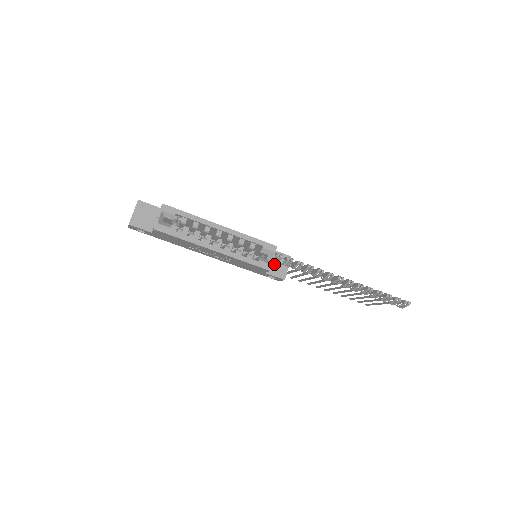
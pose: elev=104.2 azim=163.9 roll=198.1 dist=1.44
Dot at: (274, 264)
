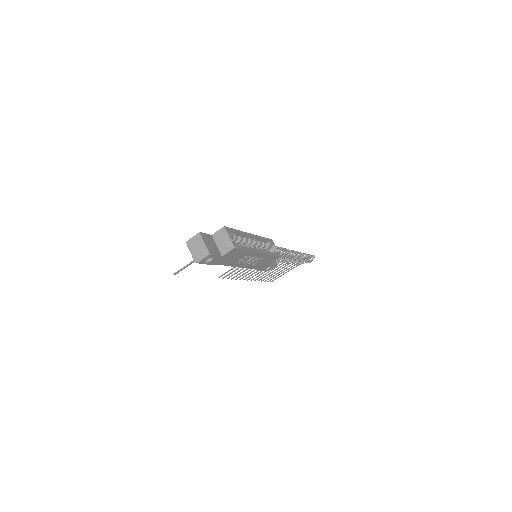
Dot at: occluded
